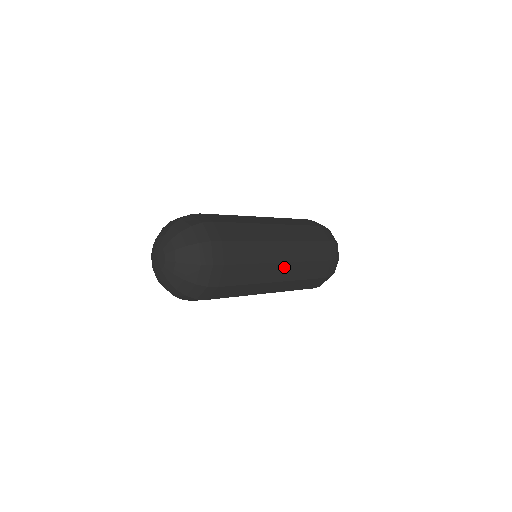
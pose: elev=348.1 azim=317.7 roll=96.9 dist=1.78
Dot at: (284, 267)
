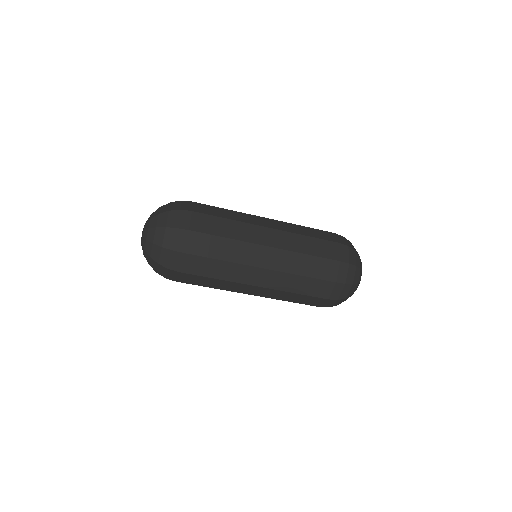
Dot at: (264, 273)
